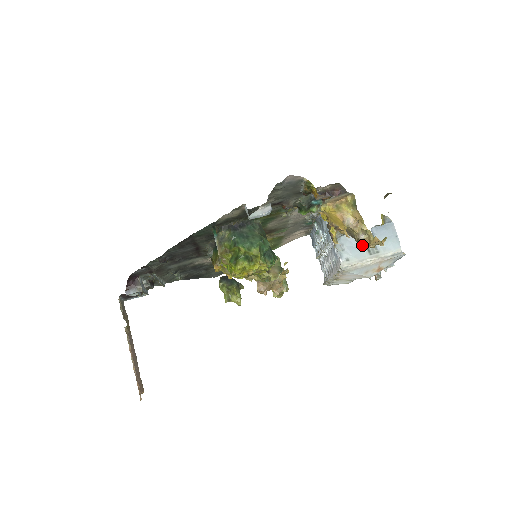
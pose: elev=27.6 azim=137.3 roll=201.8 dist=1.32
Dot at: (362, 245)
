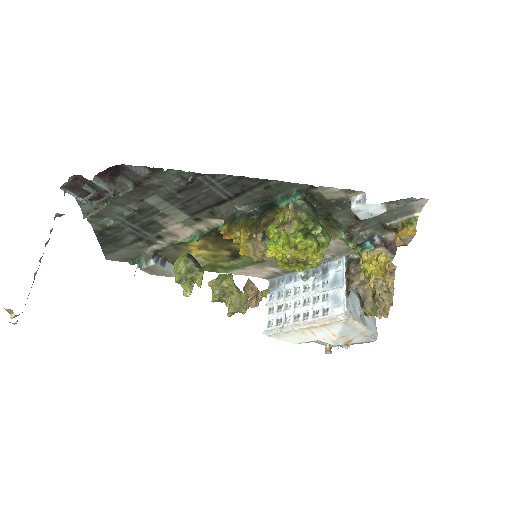
Dot at: (378, 305)
